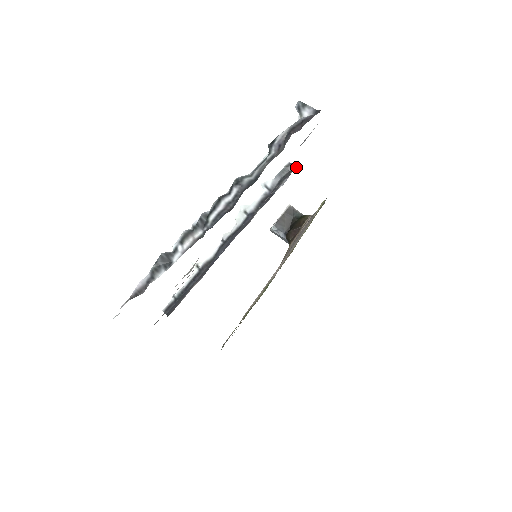
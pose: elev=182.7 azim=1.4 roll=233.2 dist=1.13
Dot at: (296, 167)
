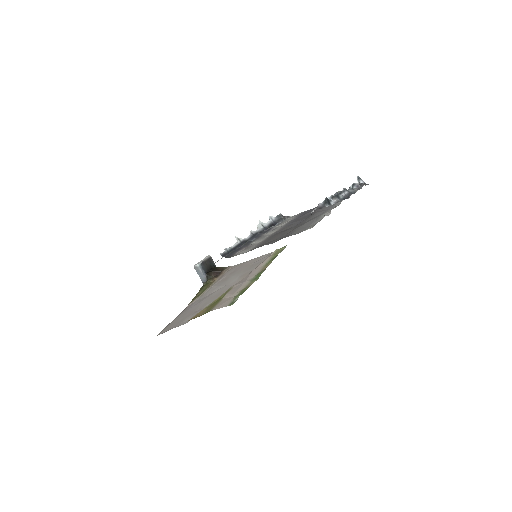
Dot at: occluded
